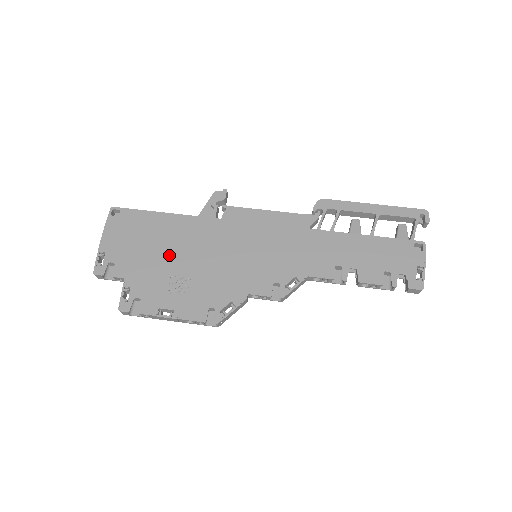
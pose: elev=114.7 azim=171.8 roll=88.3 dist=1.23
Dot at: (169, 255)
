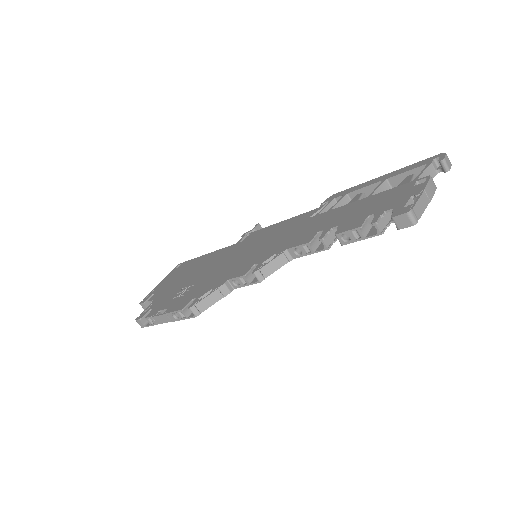
Dot at: (191, 276)
